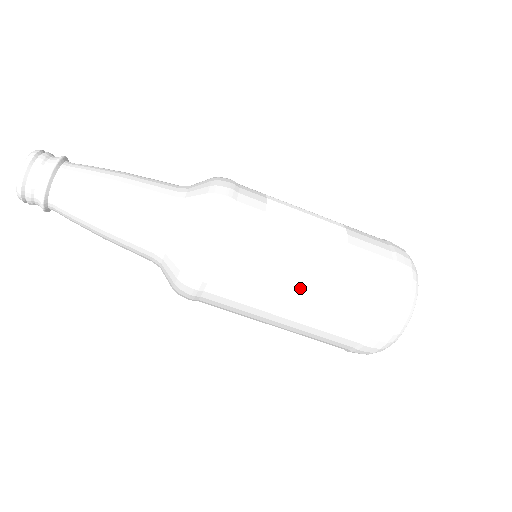
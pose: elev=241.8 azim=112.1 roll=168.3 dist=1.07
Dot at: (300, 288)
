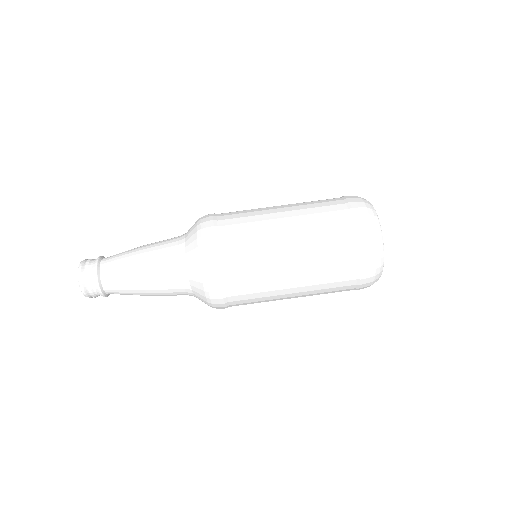
Dot at: (280, 212)
